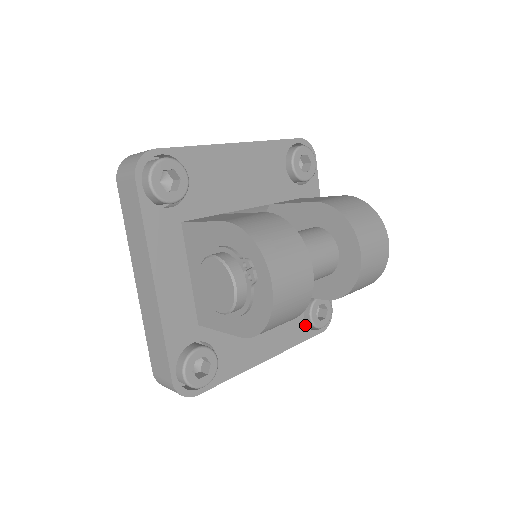
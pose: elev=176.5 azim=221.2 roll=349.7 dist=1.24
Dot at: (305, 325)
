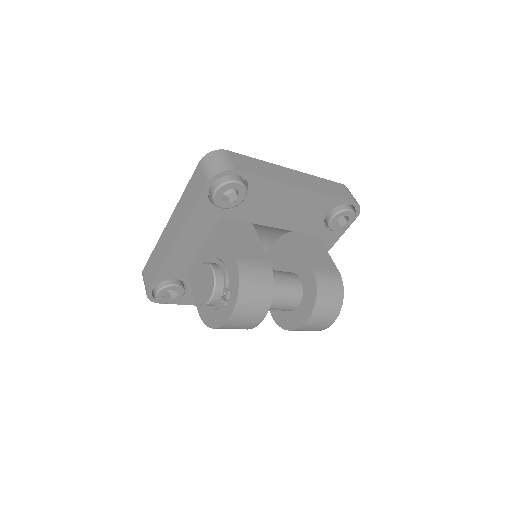
Dot at: occluded
